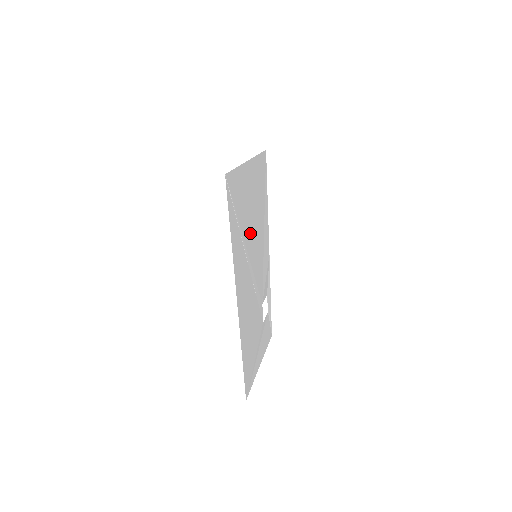
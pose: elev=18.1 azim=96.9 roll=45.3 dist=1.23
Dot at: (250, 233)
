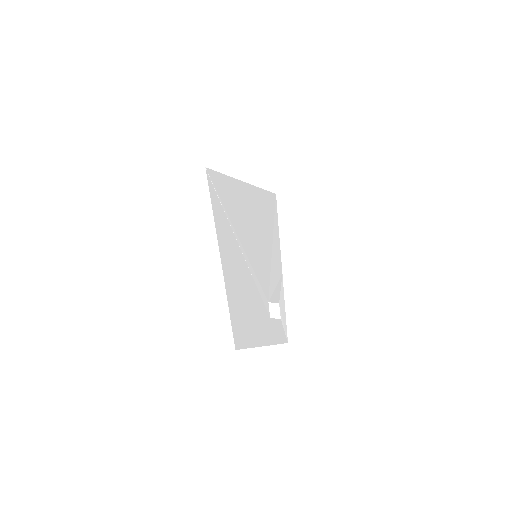
Dot at: (246, 232)
